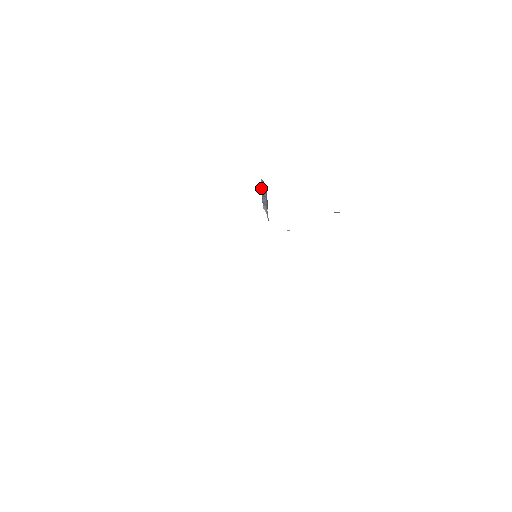
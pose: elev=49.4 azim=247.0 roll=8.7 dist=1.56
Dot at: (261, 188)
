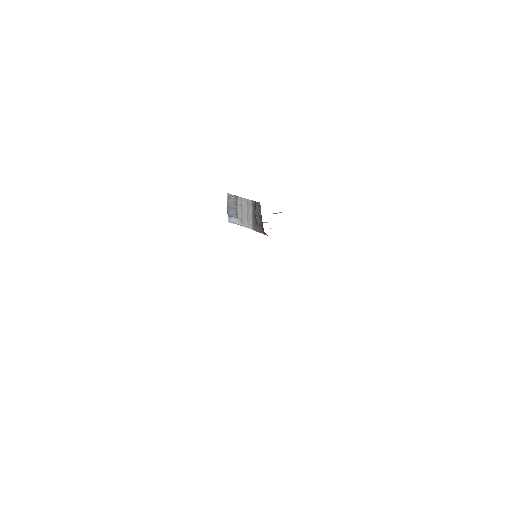
Dot at: (227, 202)
